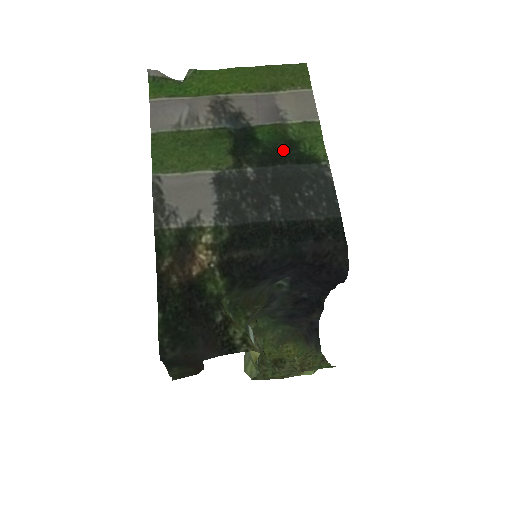
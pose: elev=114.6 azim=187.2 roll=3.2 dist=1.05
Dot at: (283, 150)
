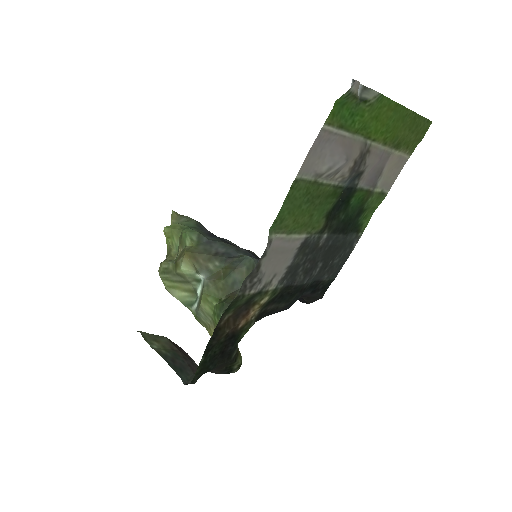
Dot at: (353, 220)
